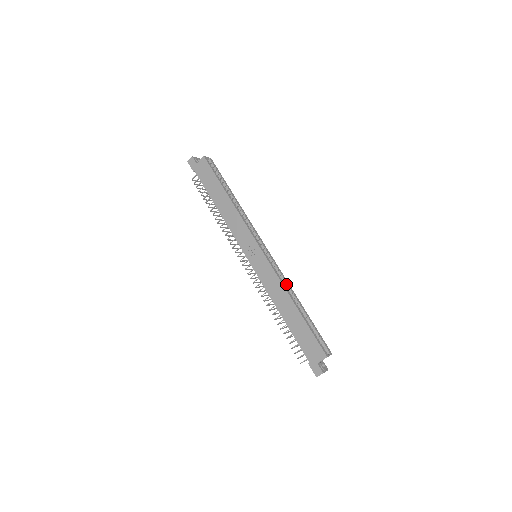
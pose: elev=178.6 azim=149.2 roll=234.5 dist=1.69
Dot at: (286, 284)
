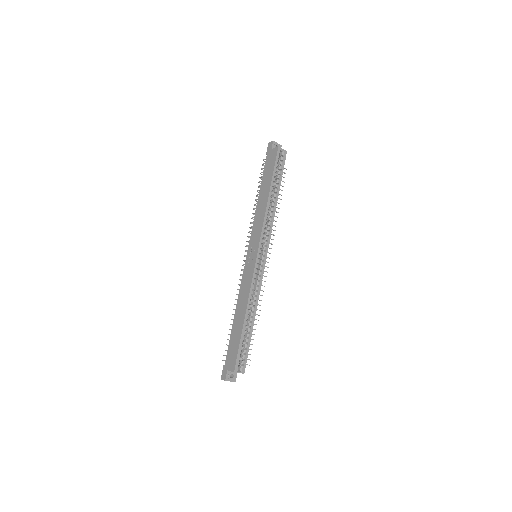
Dot at: (256, 295)
